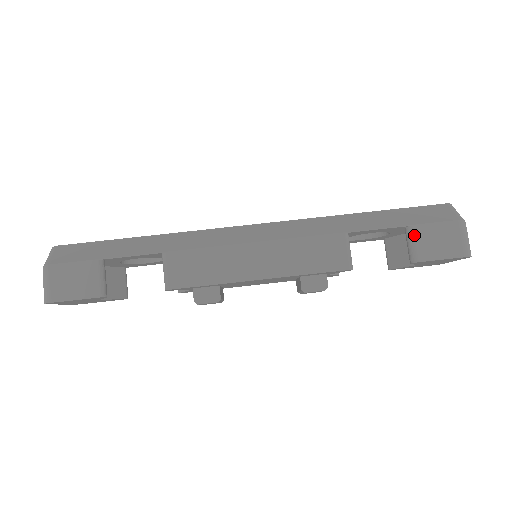
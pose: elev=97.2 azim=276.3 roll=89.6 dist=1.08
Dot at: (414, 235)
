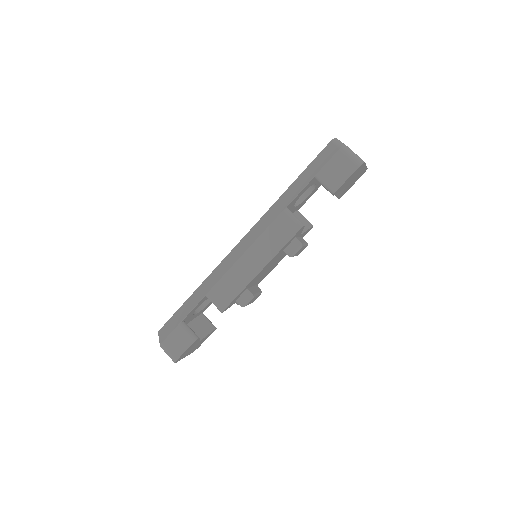
Dot at: (321, 179)
